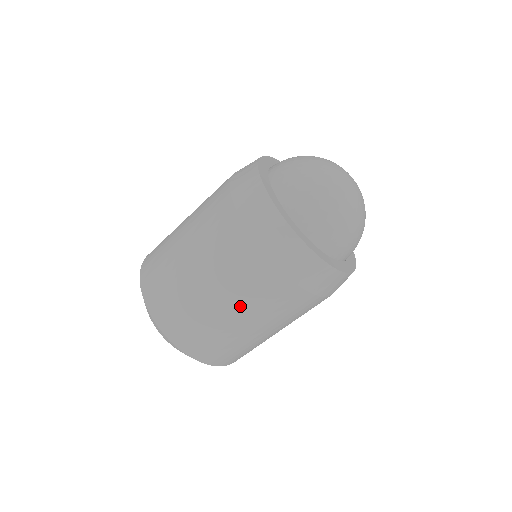
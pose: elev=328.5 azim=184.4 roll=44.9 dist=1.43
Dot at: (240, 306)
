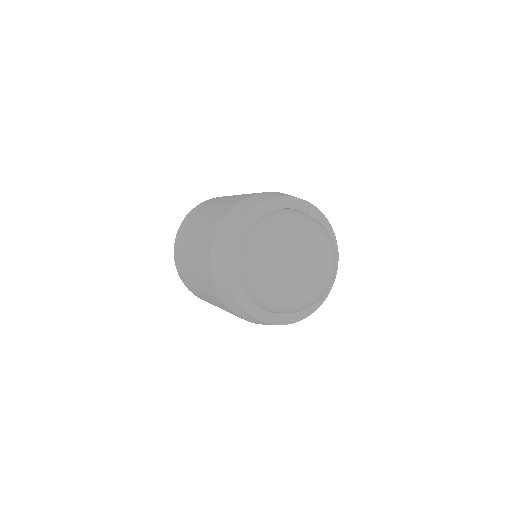
Dot at: occluded
